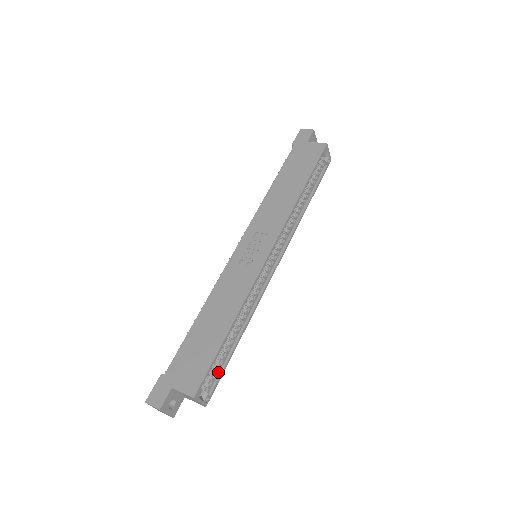
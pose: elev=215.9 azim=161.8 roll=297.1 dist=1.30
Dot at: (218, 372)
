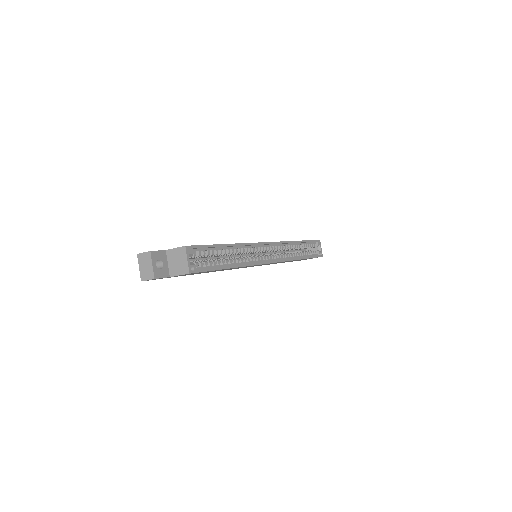
Dot at: (207, 268)
